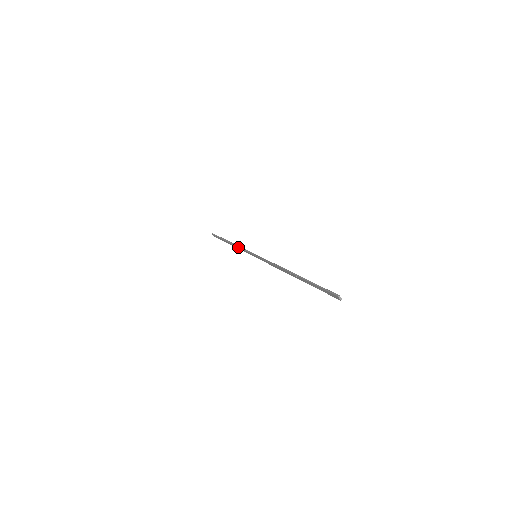
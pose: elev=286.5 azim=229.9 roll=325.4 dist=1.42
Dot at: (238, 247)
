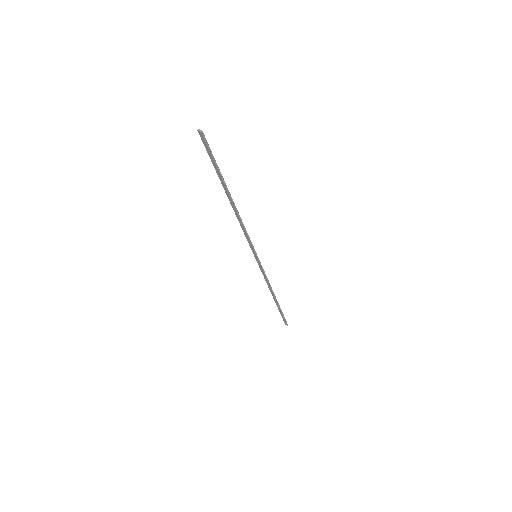
Dot at: (266, 282)
